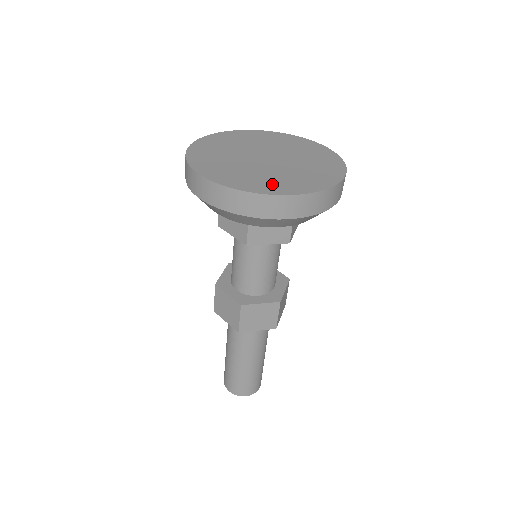
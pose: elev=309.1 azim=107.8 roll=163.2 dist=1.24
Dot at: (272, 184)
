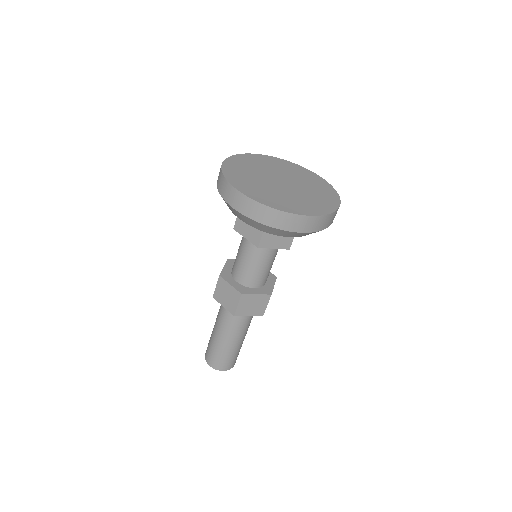
Dot at: (291, 205)
